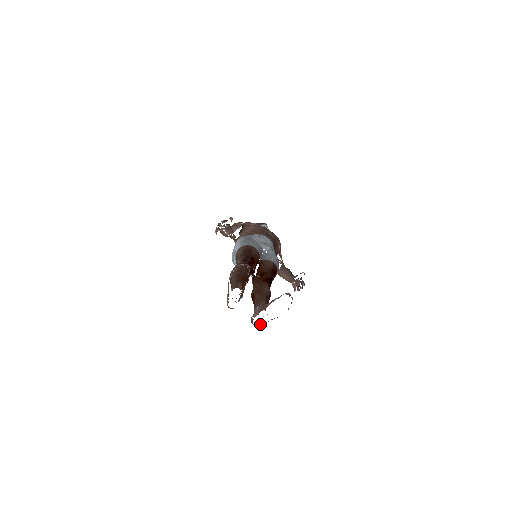
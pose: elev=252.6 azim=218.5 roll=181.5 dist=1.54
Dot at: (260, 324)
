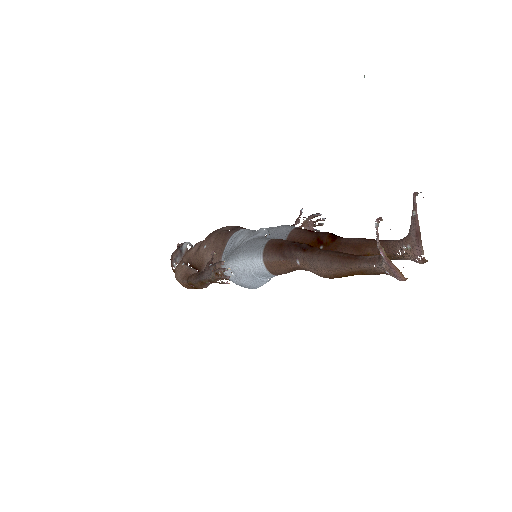
Dot at: occluded
